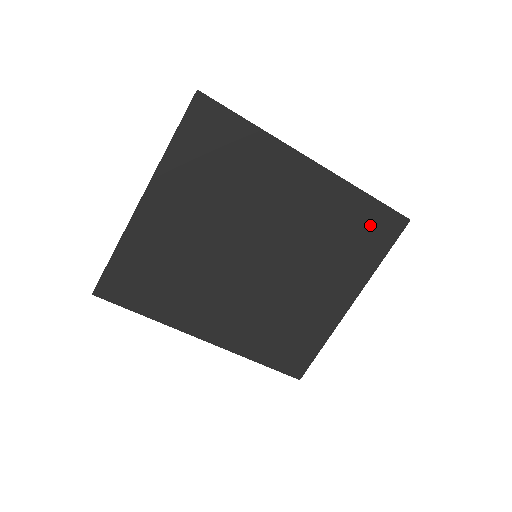
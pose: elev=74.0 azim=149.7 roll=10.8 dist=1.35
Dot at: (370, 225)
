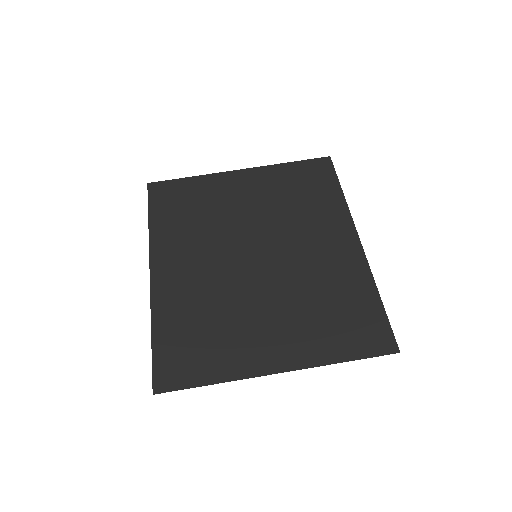
Dot at: (360, 320)
